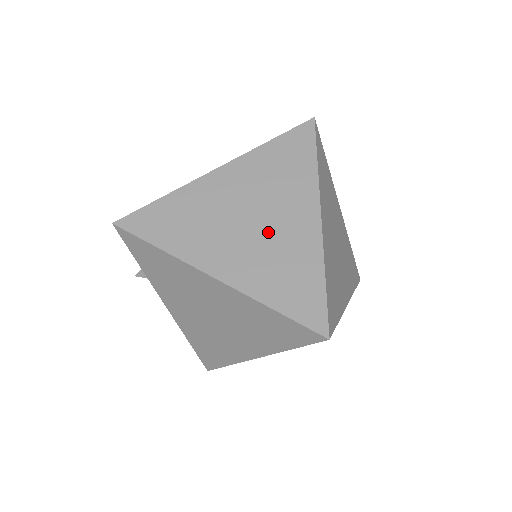
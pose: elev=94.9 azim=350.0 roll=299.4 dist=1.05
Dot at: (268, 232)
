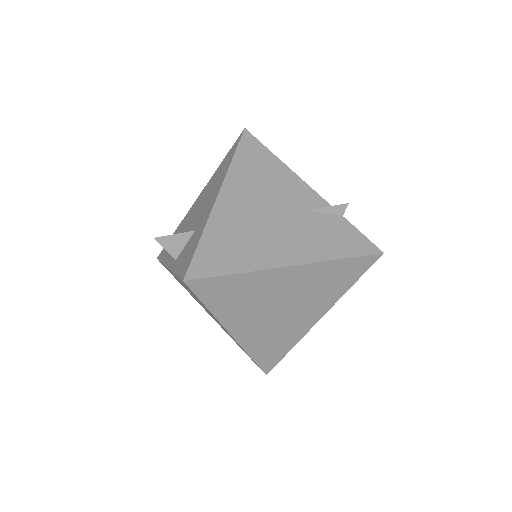
Dot at: (285, 319)
